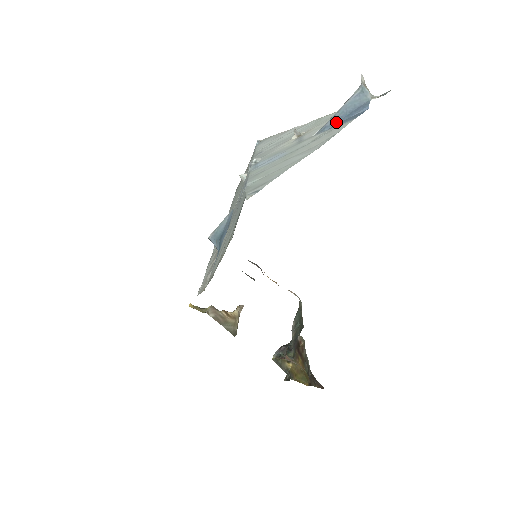
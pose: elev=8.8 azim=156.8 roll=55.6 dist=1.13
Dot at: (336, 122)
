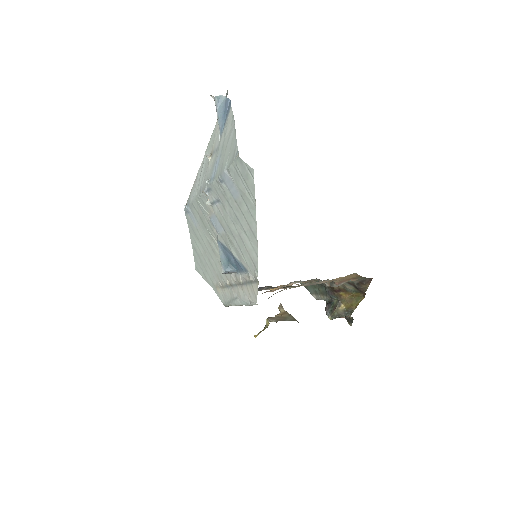
Dot at: (223, 122)
